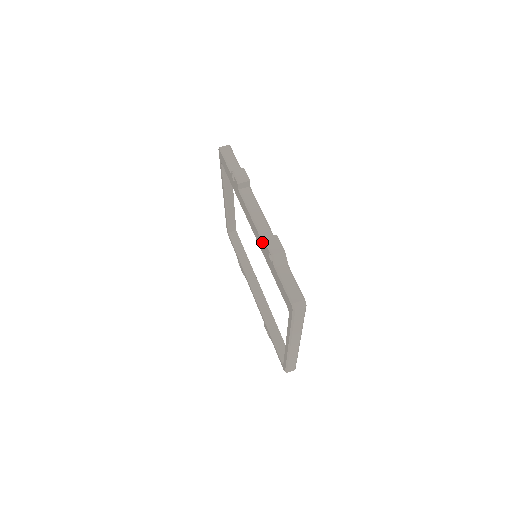
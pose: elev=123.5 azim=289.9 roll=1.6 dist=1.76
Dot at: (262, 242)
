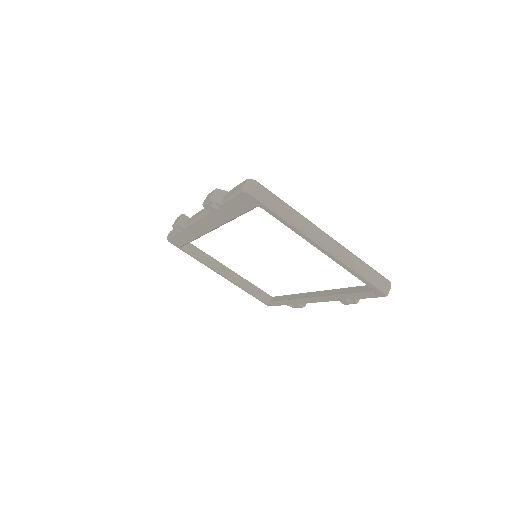
Dot at: (209, 214)
